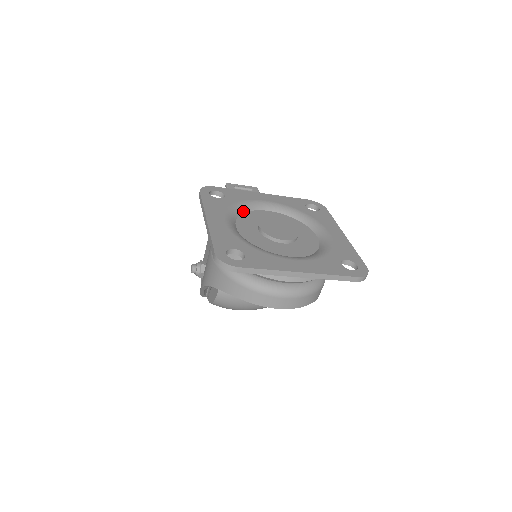
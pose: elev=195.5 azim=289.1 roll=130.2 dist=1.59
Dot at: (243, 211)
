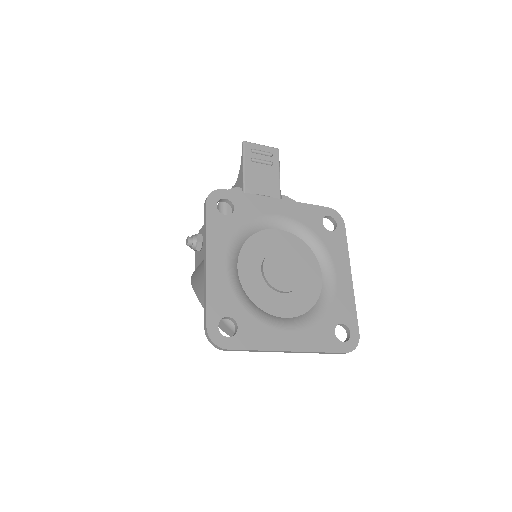
Dot at: (250, 234)
